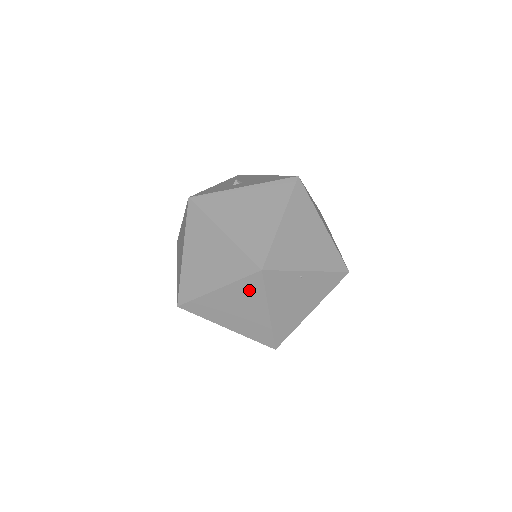
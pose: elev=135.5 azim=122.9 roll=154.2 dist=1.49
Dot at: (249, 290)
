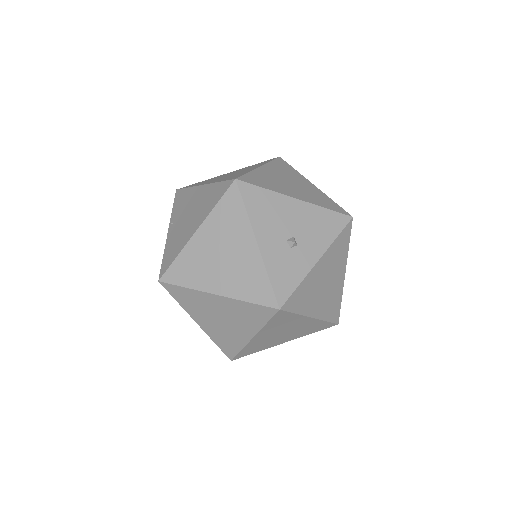
Dot at: occluded
